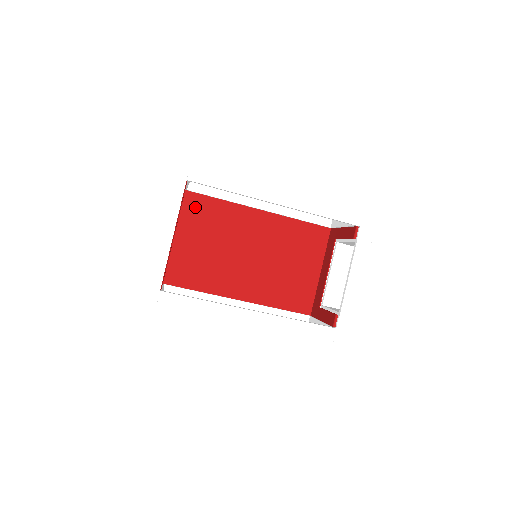
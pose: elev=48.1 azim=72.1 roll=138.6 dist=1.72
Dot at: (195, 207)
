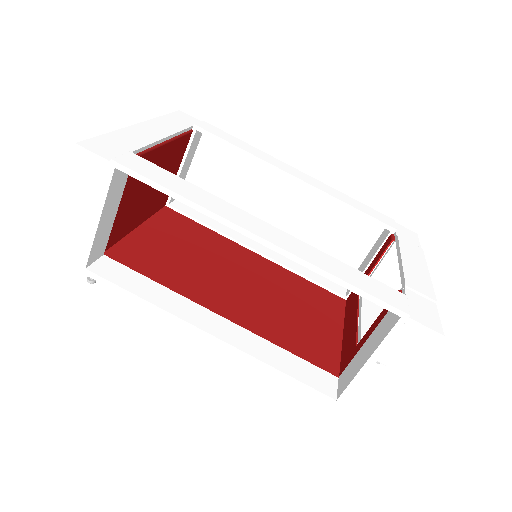
Dot at: (174, 220)
